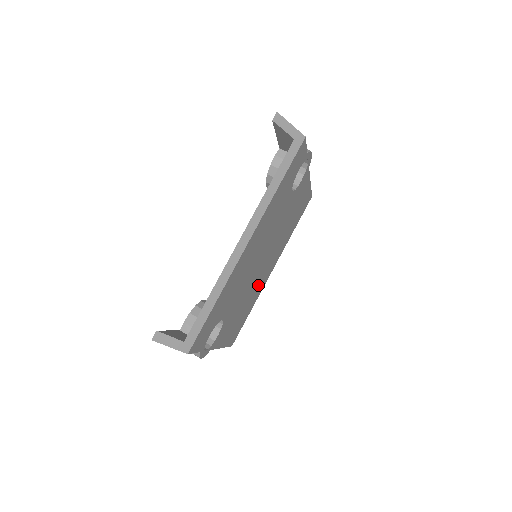
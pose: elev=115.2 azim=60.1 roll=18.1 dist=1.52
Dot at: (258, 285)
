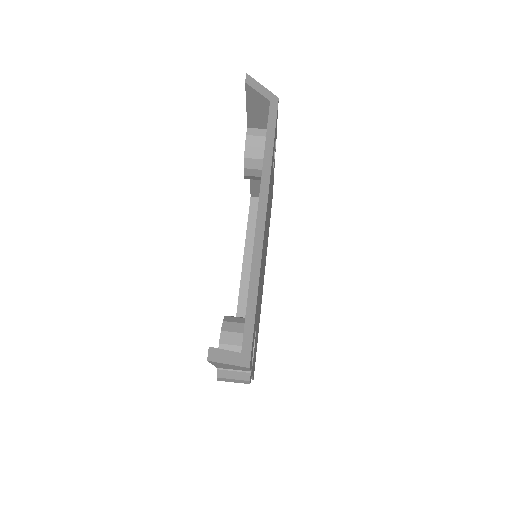
Dot at: (261, 296)
